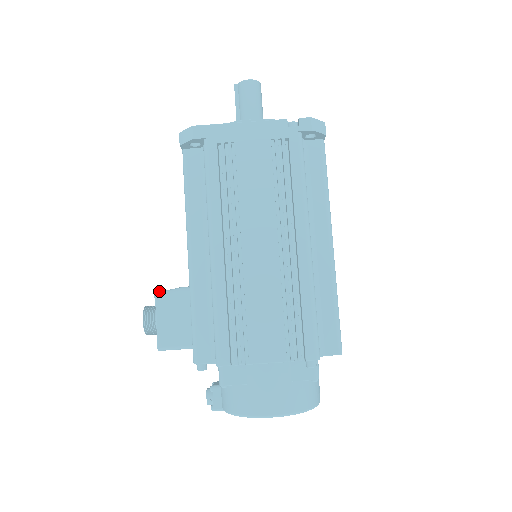
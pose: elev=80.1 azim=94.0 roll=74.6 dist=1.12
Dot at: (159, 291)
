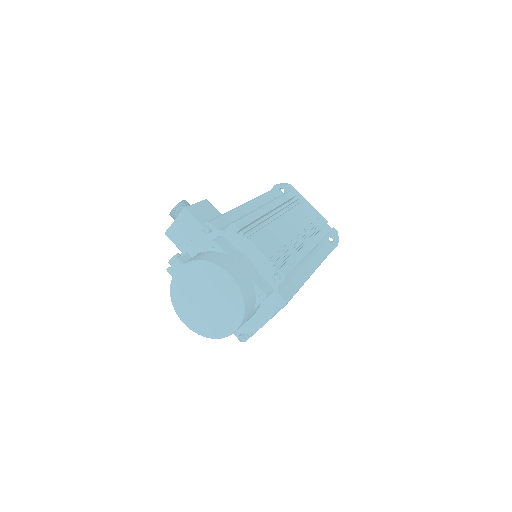
Dot at: (208, 201)
